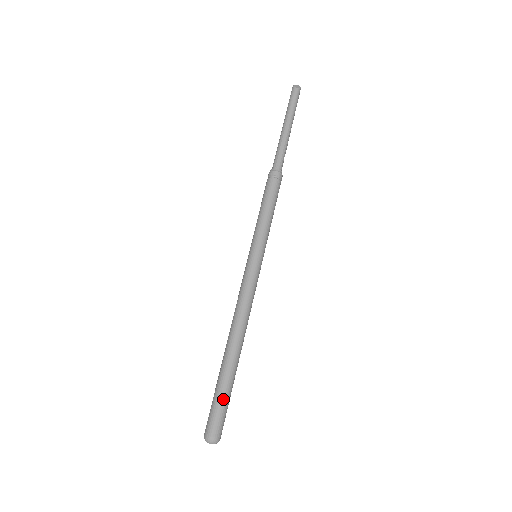
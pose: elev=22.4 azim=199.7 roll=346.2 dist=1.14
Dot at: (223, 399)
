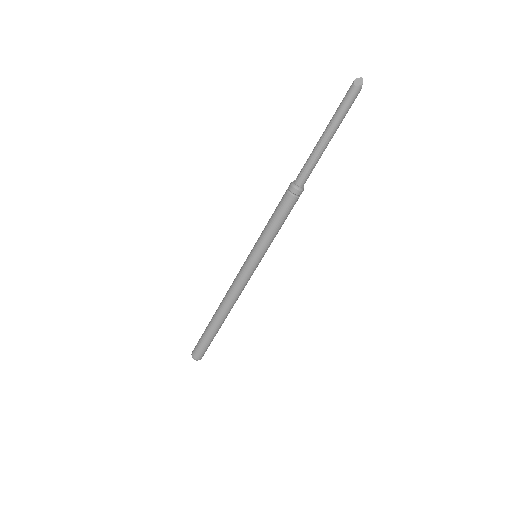
Dot at: (204, 341)
